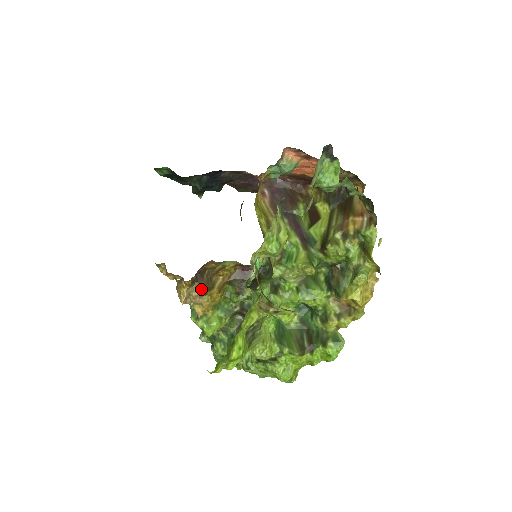
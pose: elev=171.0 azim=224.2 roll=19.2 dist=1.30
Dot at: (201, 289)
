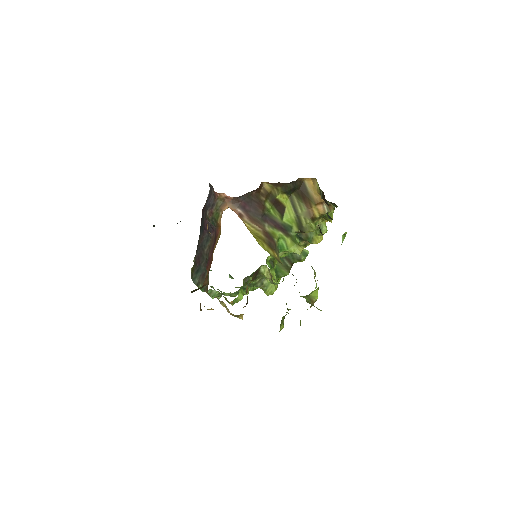
Dot at: occluded
